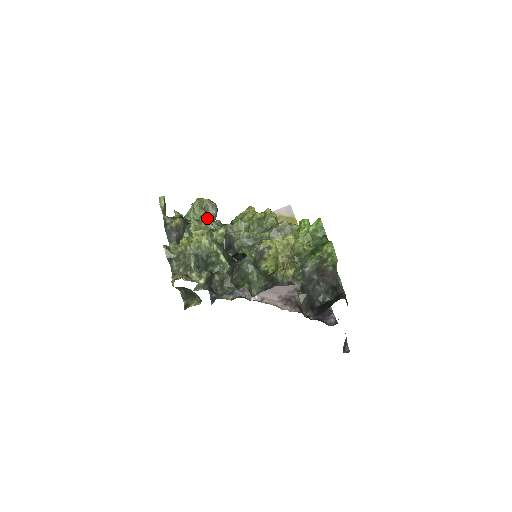
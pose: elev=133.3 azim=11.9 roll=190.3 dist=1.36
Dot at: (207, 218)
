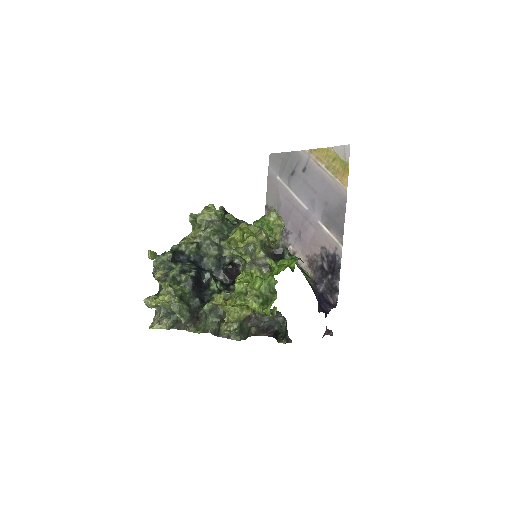
Dot at: (214, 223)
